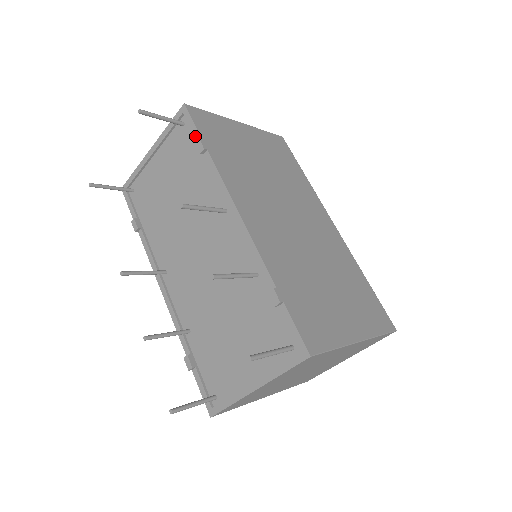
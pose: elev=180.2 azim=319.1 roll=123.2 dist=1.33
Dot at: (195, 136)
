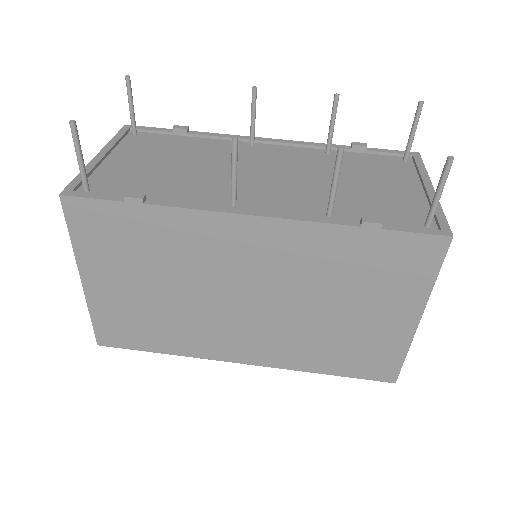
Dot at: (164, 130)
